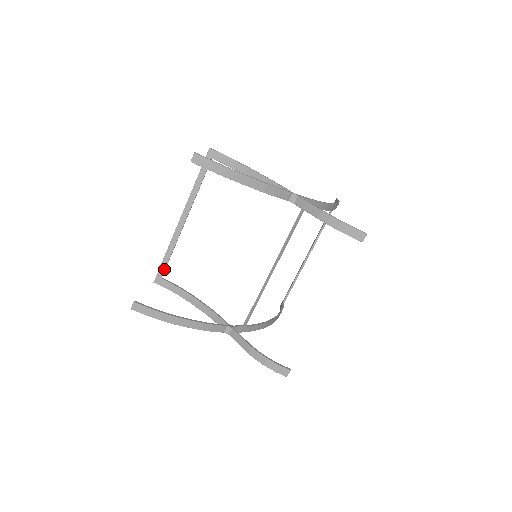
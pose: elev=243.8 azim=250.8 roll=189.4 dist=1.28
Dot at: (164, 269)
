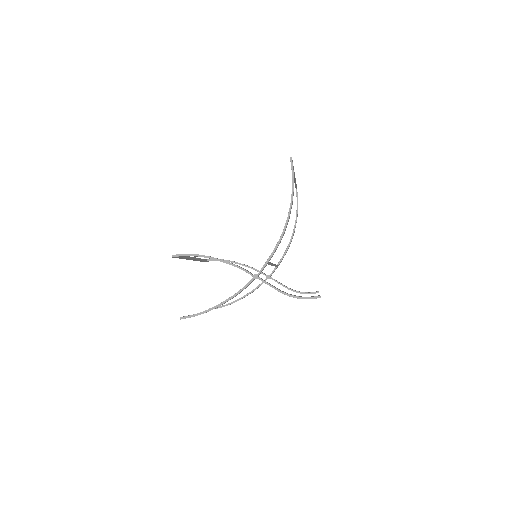
Dot at: occluded
